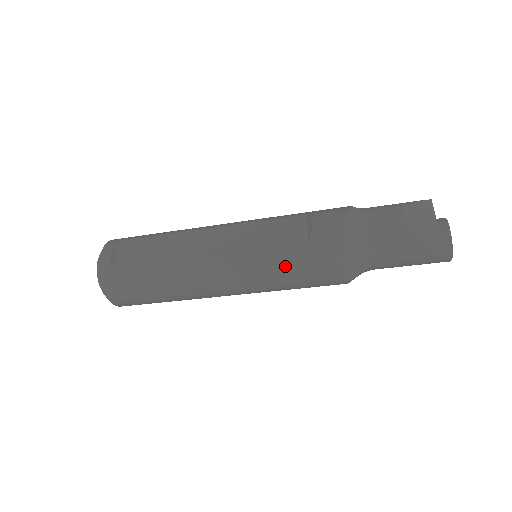
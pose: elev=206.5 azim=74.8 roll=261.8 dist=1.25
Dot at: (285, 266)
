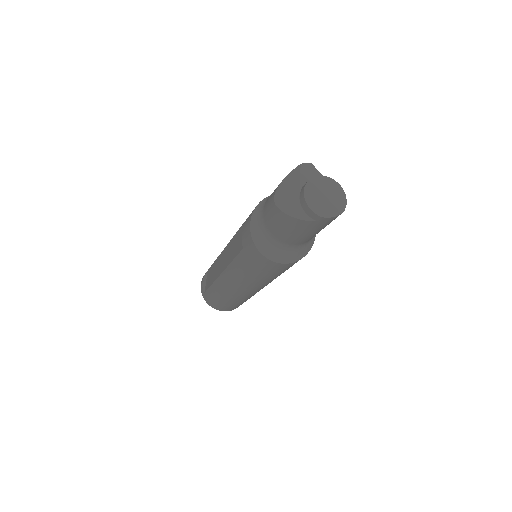
Dot at: (245, 267)
